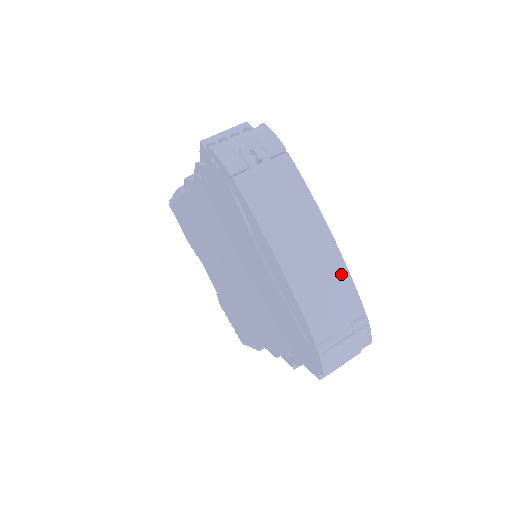
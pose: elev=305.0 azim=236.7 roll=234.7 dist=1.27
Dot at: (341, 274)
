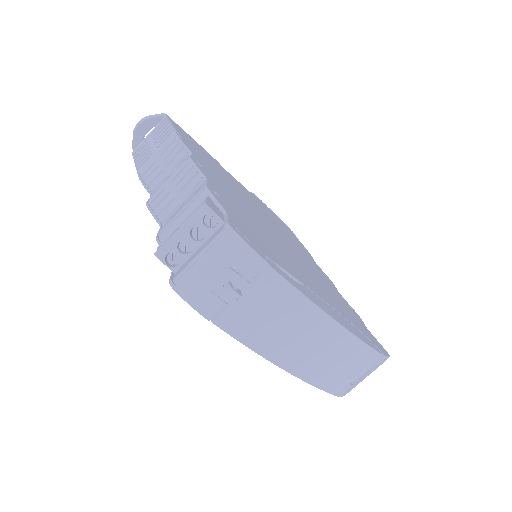
Dot at: (353, 347)
